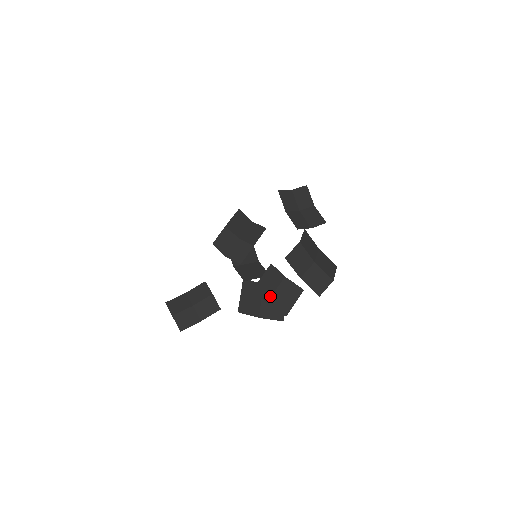
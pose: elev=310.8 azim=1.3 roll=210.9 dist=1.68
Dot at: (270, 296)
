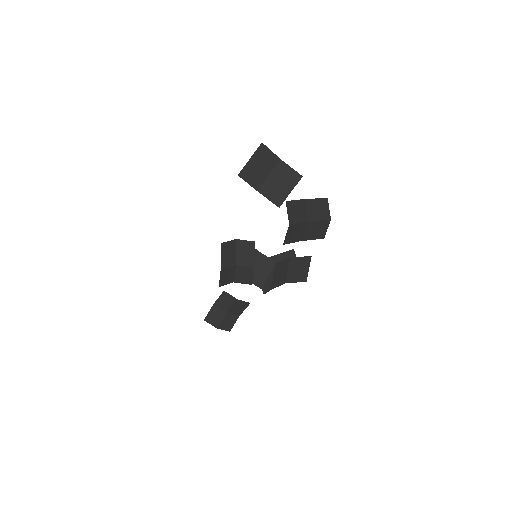
Dot at: (286, 278)
